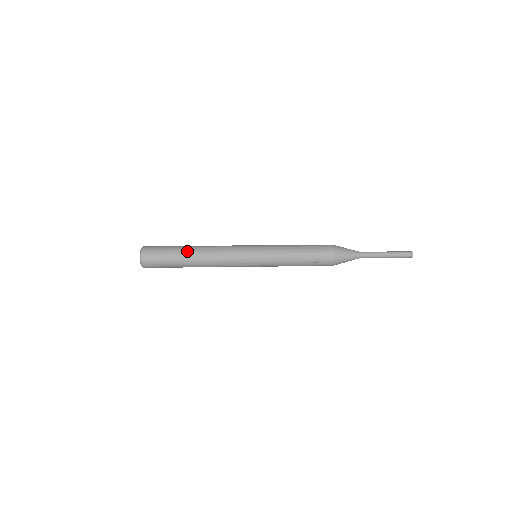
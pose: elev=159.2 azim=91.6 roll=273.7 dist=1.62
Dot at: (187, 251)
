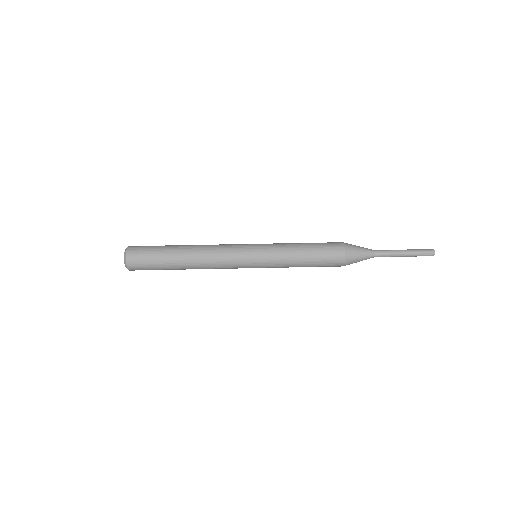
Dot at: (178, 266)
